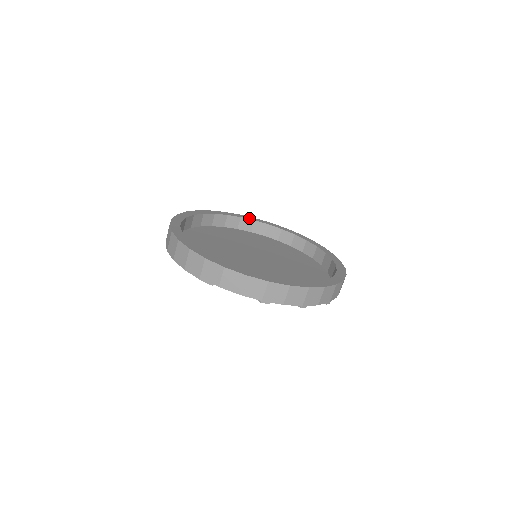
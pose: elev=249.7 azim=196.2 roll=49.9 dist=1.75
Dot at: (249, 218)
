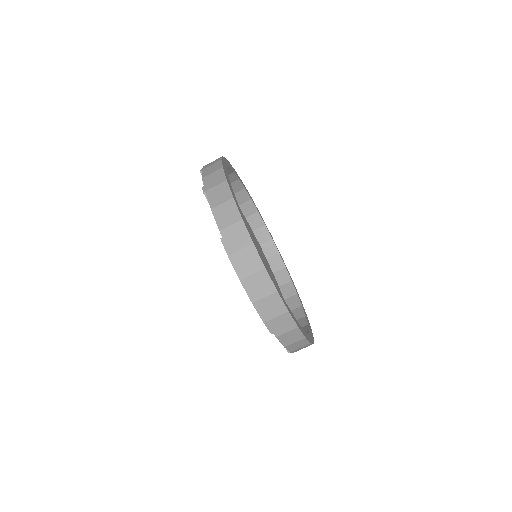
Dot at: (236, 174)
